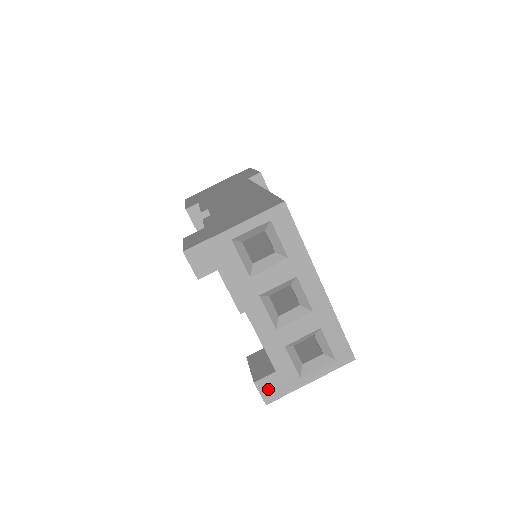
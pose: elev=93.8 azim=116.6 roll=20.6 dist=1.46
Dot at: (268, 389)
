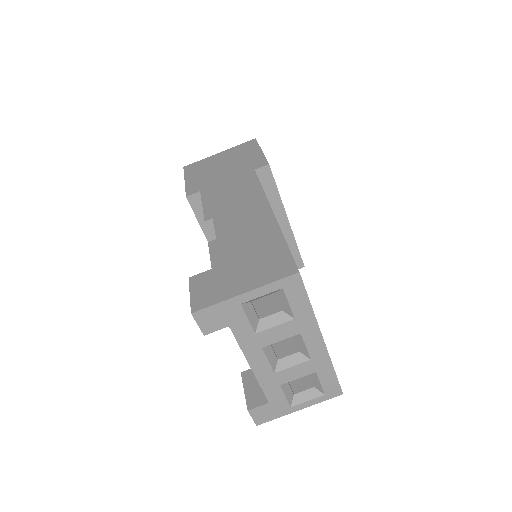
Dot at: (260, 415)
